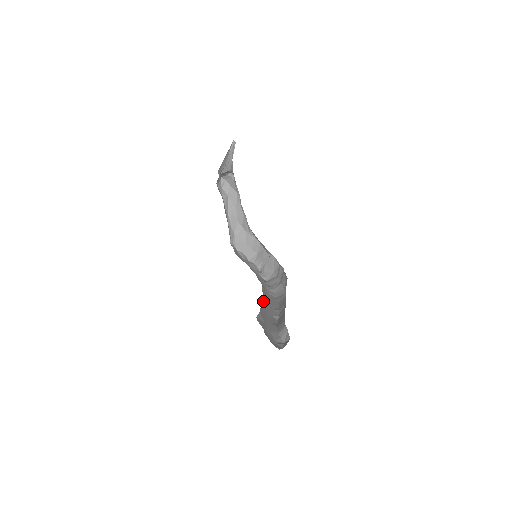
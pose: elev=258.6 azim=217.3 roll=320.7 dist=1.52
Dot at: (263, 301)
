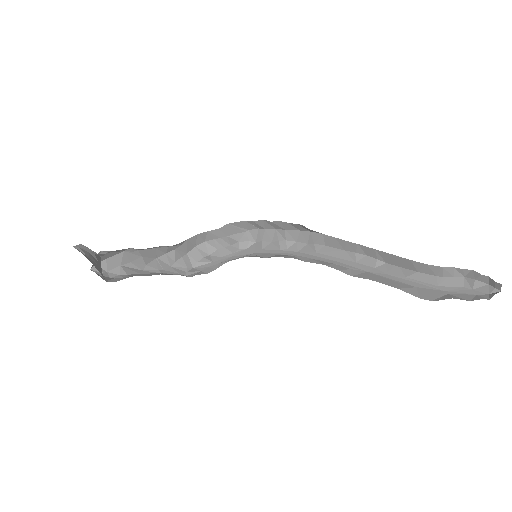
Dot at: (344, 270)
